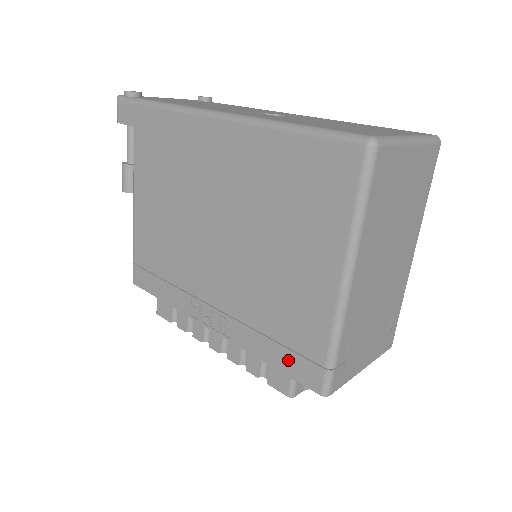
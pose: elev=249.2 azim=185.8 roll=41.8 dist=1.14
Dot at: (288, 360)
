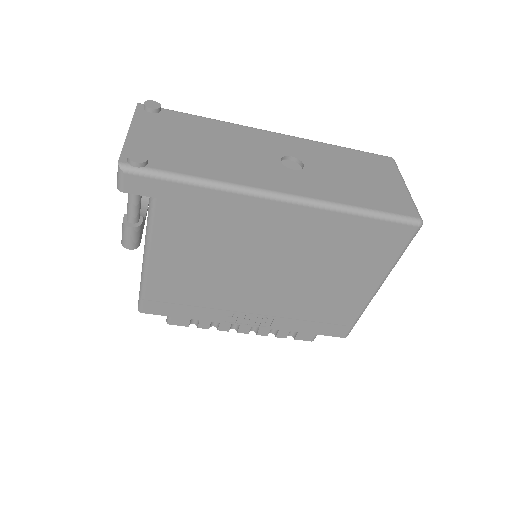
Dot at: (323, 328)
